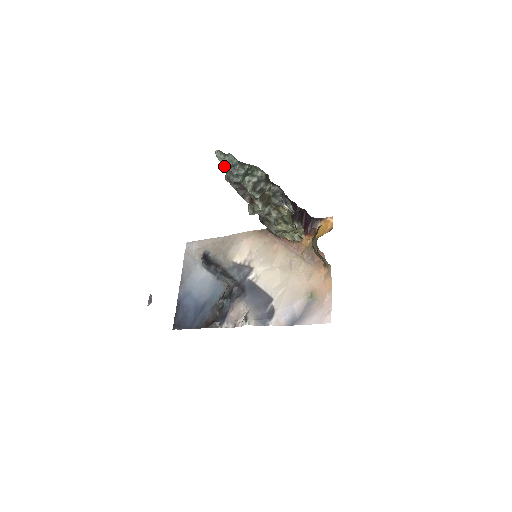
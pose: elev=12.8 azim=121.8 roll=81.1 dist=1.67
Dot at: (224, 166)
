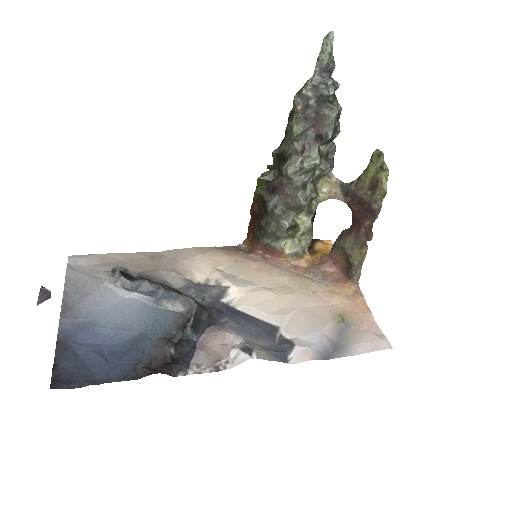
Dot at: (322, 64)
